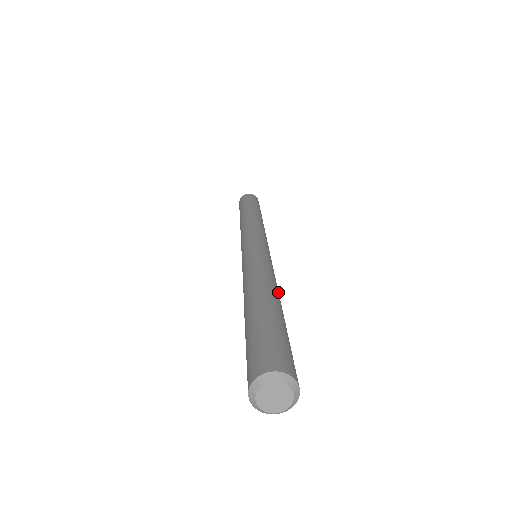
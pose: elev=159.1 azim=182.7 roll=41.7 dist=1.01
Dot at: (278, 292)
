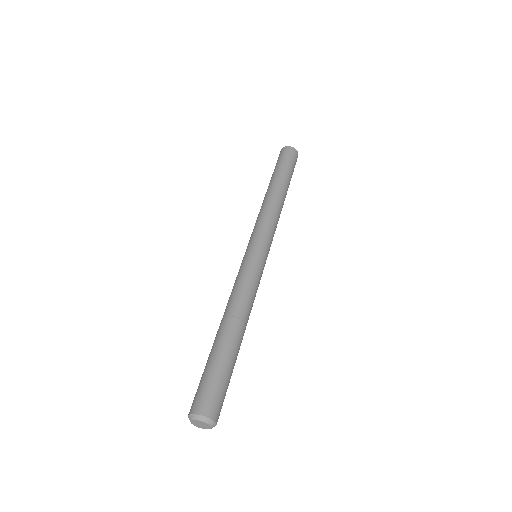
Dot at: occluded
